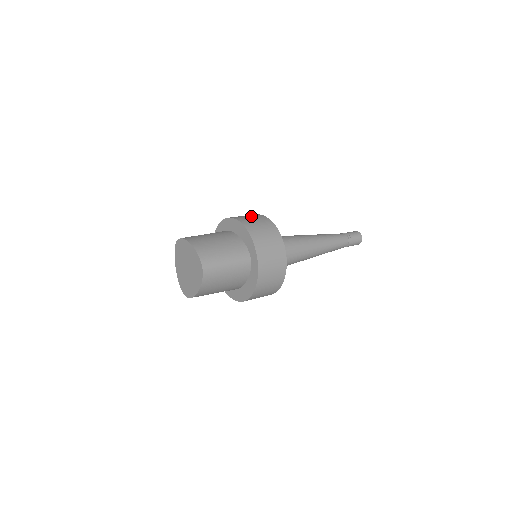
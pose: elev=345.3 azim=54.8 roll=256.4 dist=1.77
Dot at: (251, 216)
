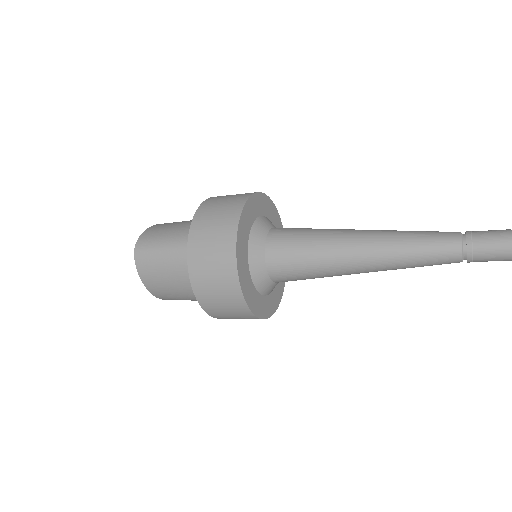
Dot at: occluded
